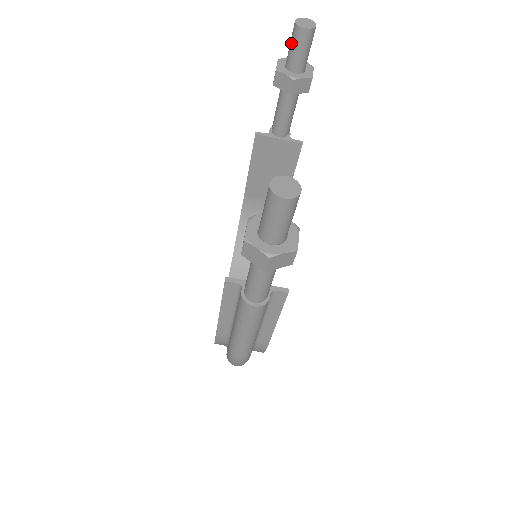
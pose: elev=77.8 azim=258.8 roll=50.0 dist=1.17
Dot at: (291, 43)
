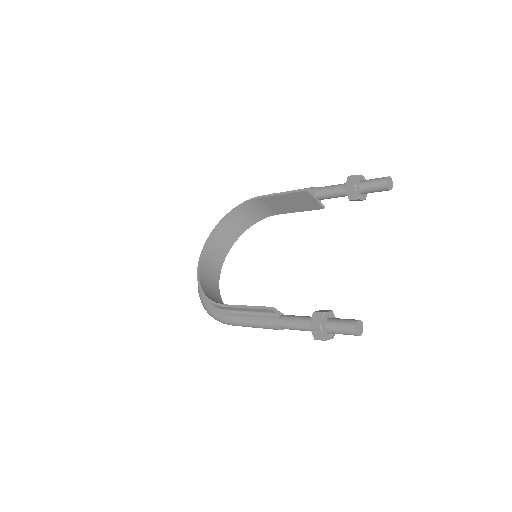
Dot at: (375, 184)
